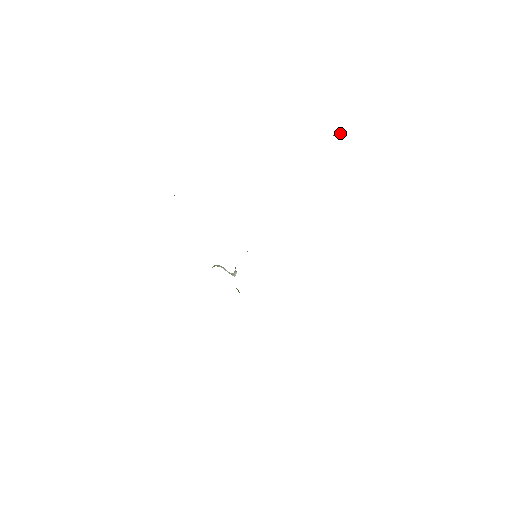
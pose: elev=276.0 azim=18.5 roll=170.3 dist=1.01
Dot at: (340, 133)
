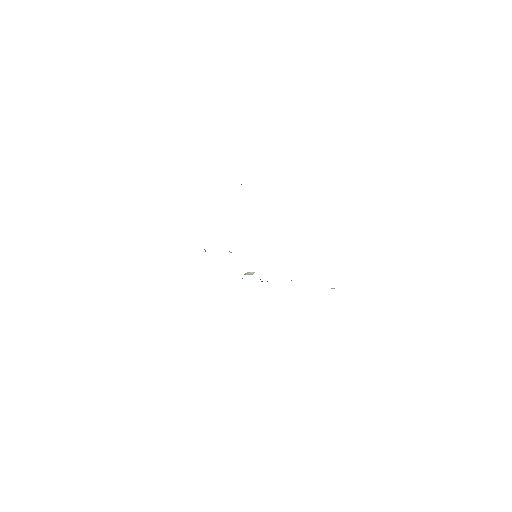
Dot at: occluded
